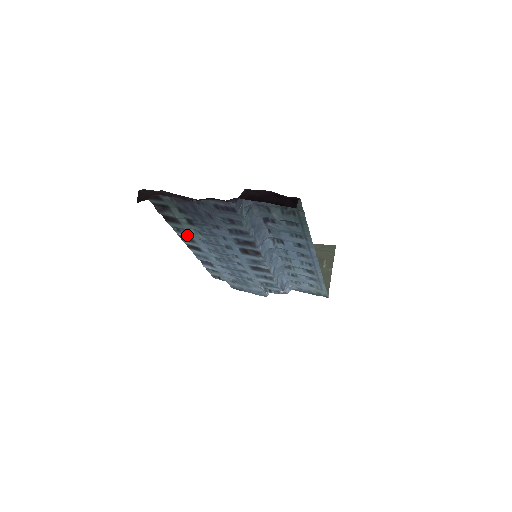
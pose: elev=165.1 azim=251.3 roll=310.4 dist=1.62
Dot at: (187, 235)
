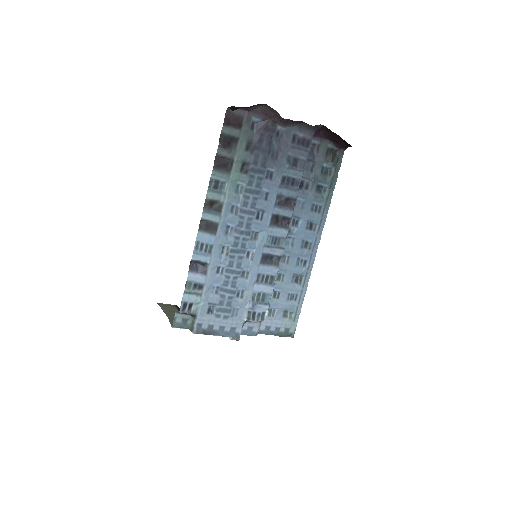
Dot at: (219, 197)
